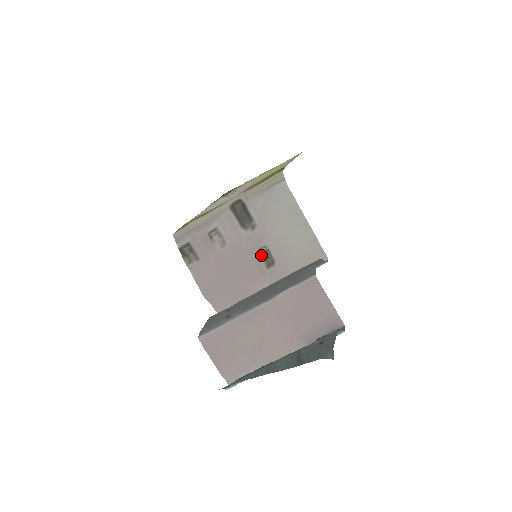
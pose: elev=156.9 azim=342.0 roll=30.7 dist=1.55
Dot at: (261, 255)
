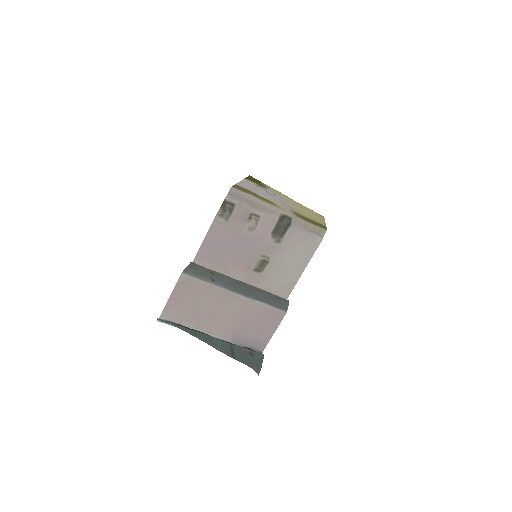
Dot at: (261, 260)
